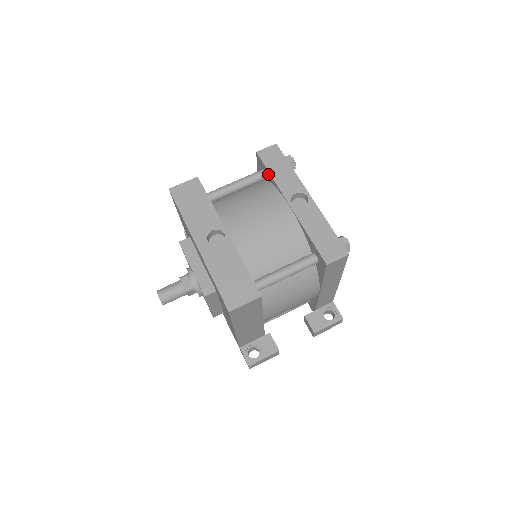
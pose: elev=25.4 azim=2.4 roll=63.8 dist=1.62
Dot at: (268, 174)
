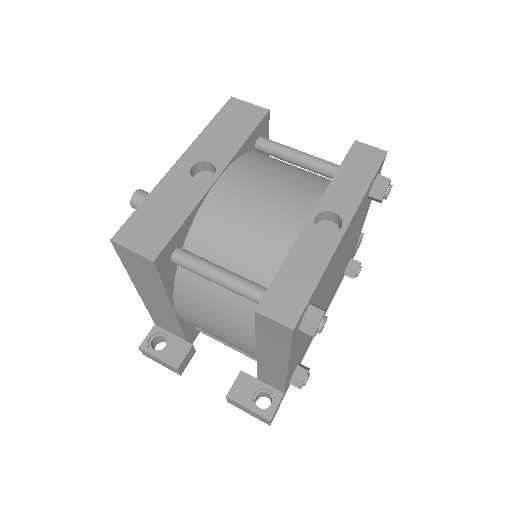
Dot at: occluded
